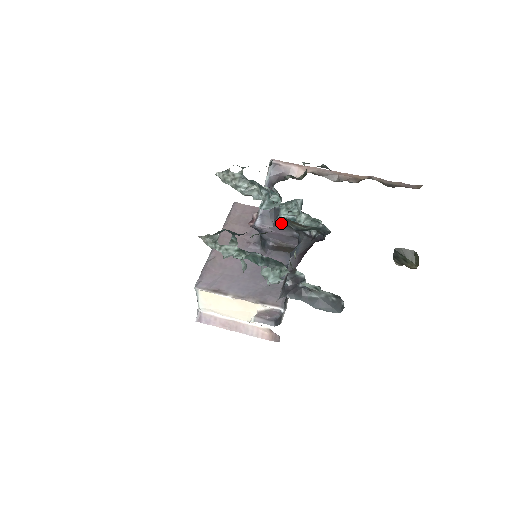
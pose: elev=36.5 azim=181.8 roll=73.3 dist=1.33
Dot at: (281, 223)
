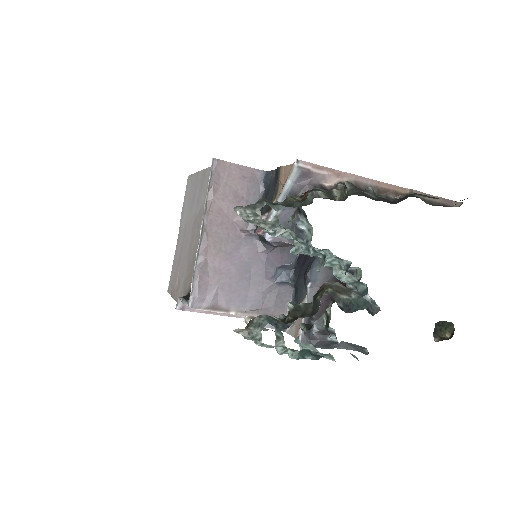
Dot at: (305, 252)
